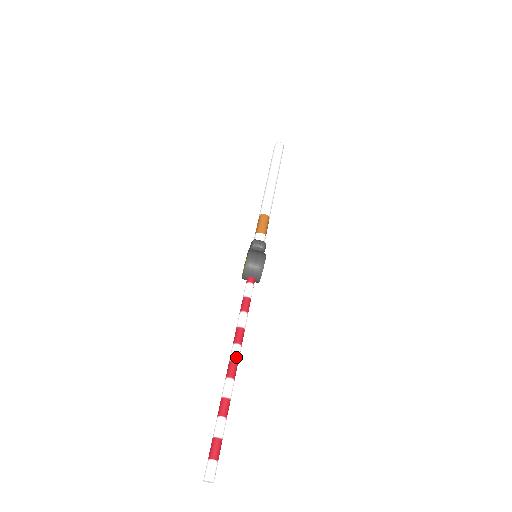
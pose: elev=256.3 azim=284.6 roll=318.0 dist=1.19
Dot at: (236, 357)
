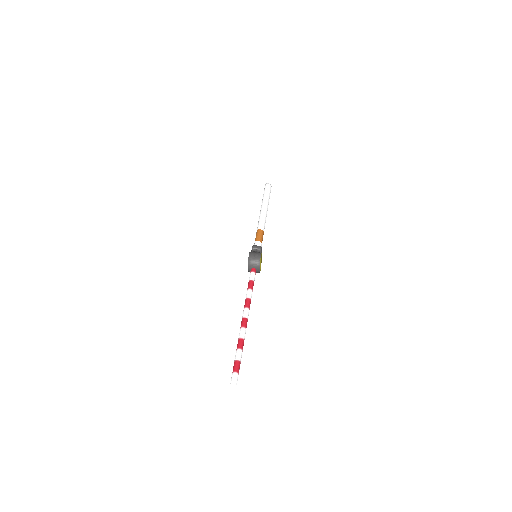
Dot at: (246, 315)
